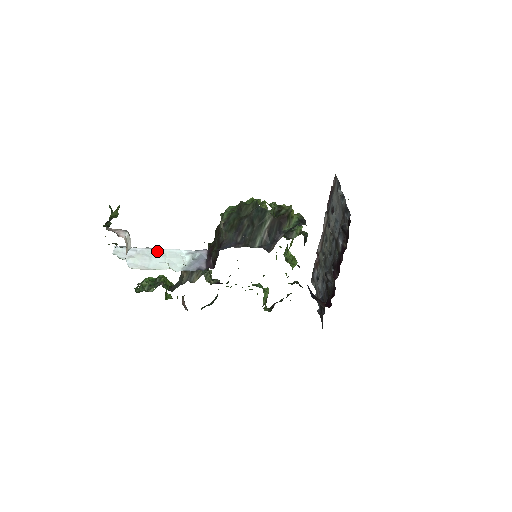
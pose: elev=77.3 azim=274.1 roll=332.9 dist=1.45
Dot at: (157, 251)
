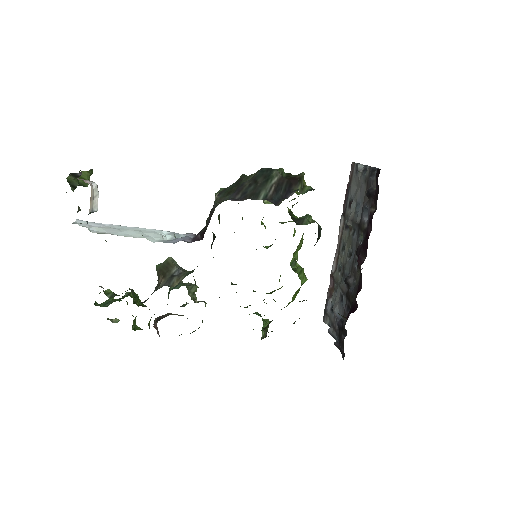
Dot at: (130, 228)
